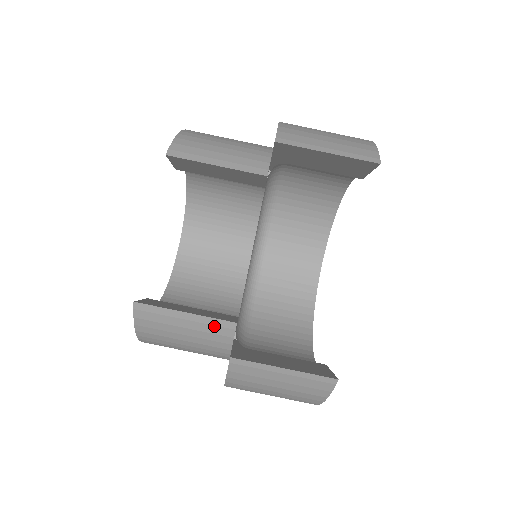
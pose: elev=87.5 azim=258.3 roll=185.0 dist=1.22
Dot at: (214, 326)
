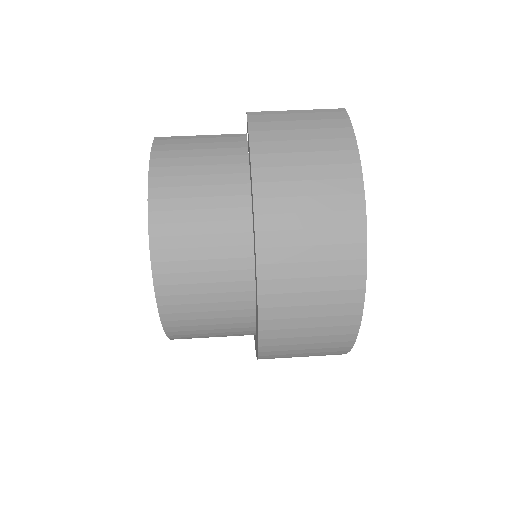
Dot at: (227, 138)
